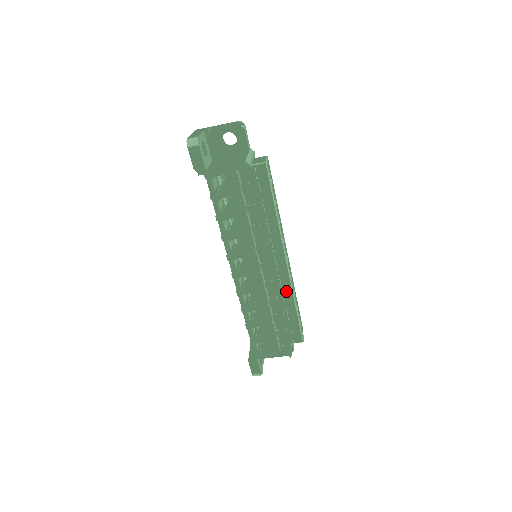
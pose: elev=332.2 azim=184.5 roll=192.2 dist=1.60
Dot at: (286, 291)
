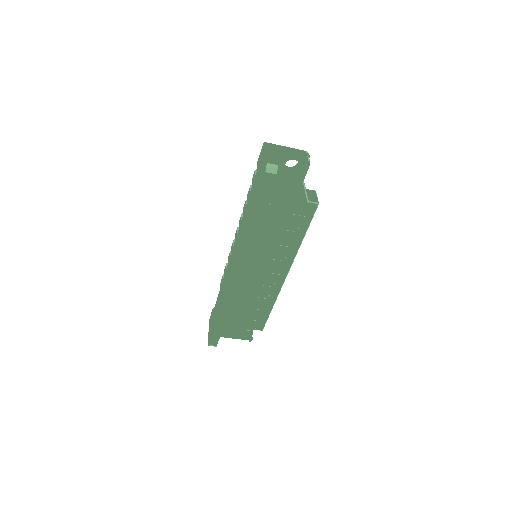
Dot at: (273, 295)
